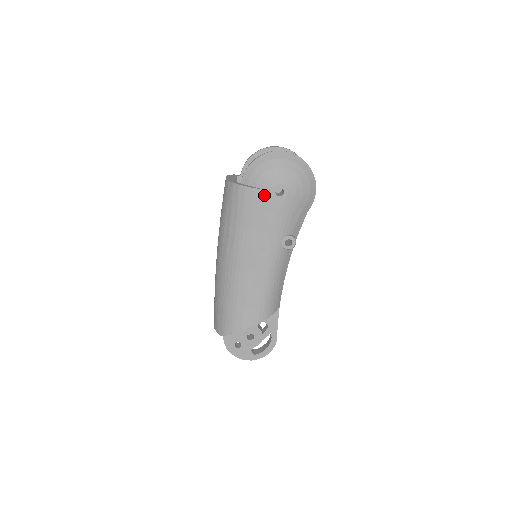
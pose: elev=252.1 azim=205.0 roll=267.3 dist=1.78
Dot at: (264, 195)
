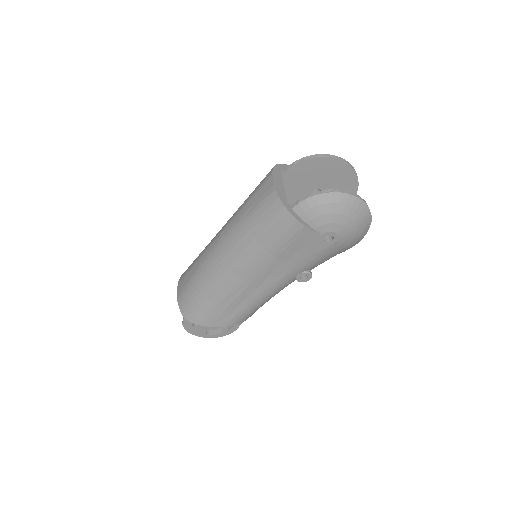
Dot at: (311, 236)
